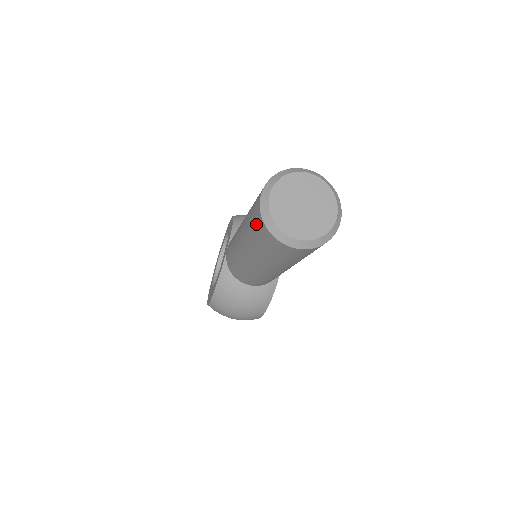
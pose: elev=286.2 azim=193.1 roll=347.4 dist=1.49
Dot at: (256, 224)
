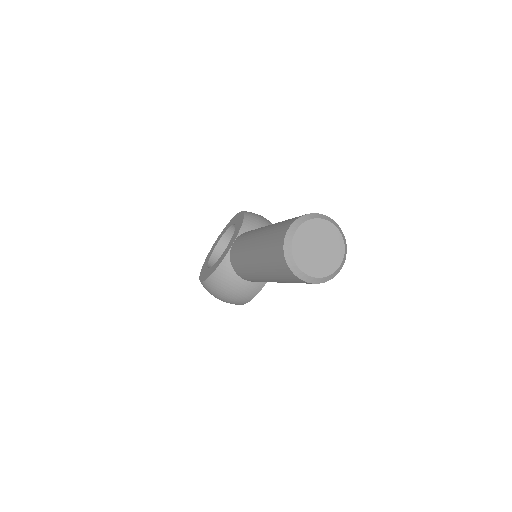
Dot at: (275, 249)
